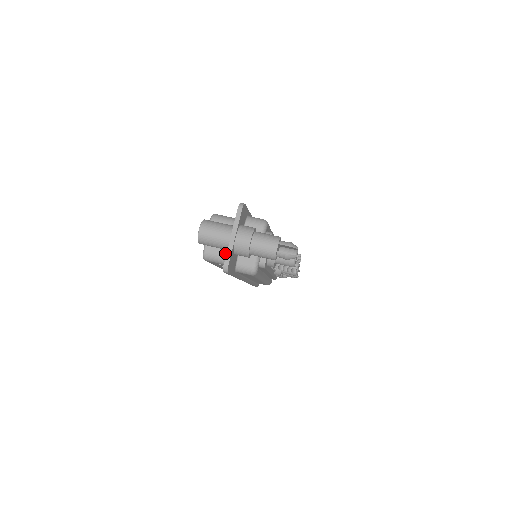
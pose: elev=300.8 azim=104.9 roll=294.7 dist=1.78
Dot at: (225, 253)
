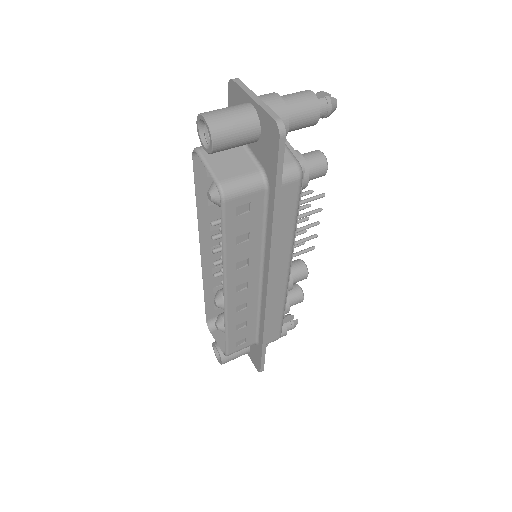
Dot at: (247, 170)
